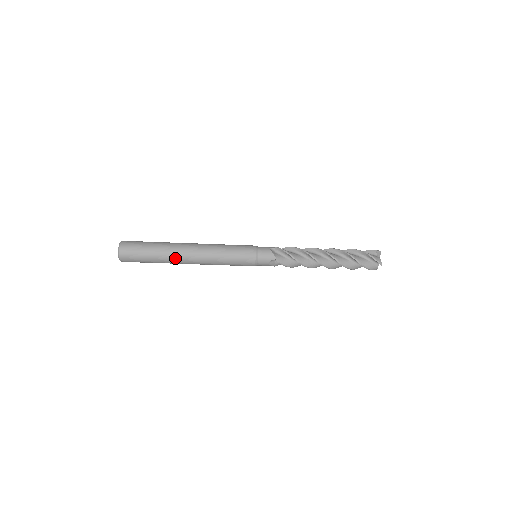
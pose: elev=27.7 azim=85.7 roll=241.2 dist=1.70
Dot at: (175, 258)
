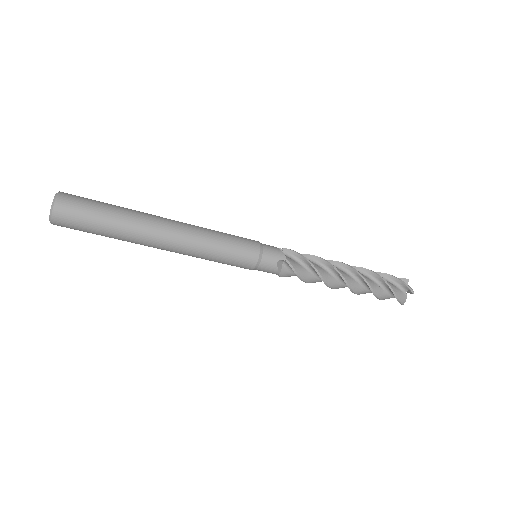
Dot at: (143, 228)
